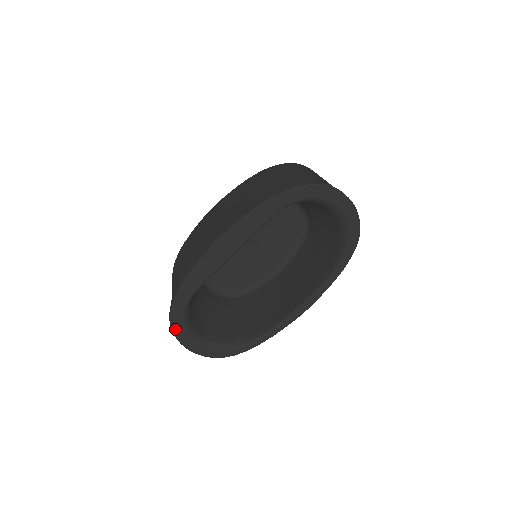
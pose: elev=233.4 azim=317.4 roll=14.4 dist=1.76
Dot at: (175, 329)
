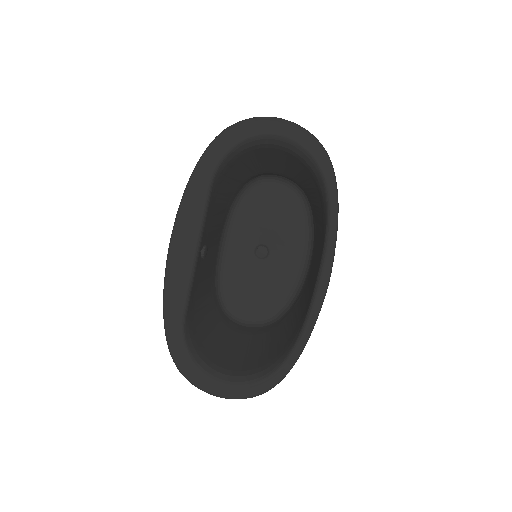
Dot at: (189, 376)
